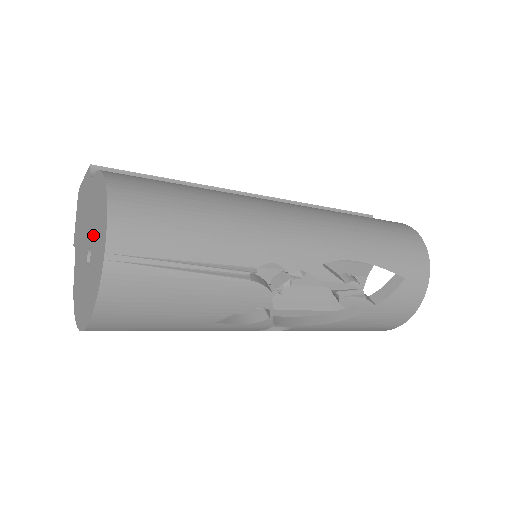
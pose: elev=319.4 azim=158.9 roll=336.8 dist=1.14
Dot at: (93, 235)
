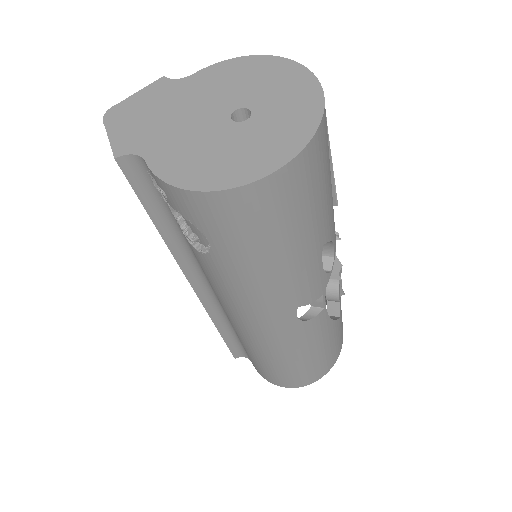
Dot at: (248, 95)
